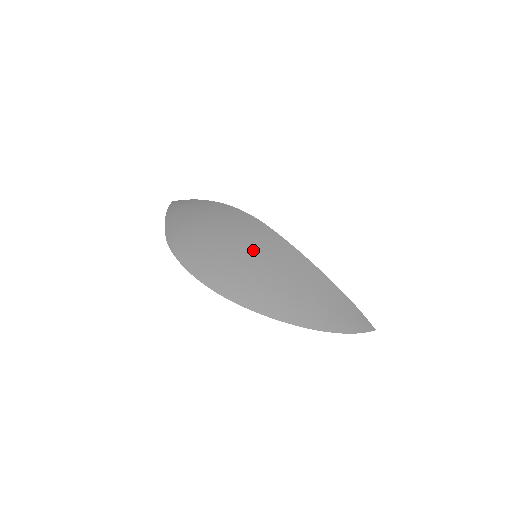
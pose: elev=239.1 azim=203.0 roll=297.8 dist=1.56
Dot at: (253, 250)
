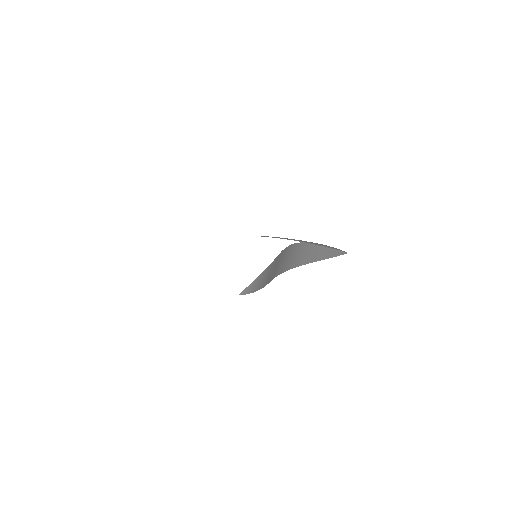
Dot at: occluded
